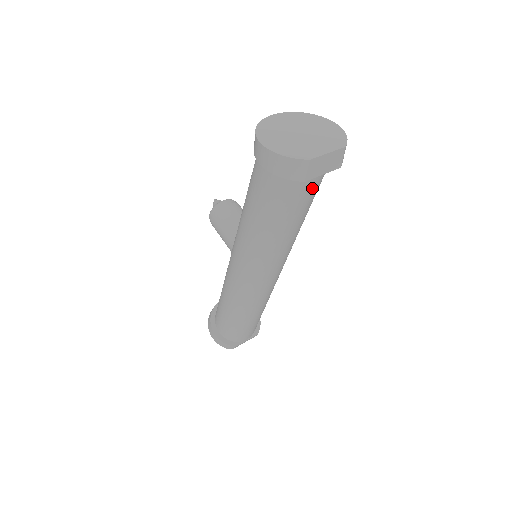
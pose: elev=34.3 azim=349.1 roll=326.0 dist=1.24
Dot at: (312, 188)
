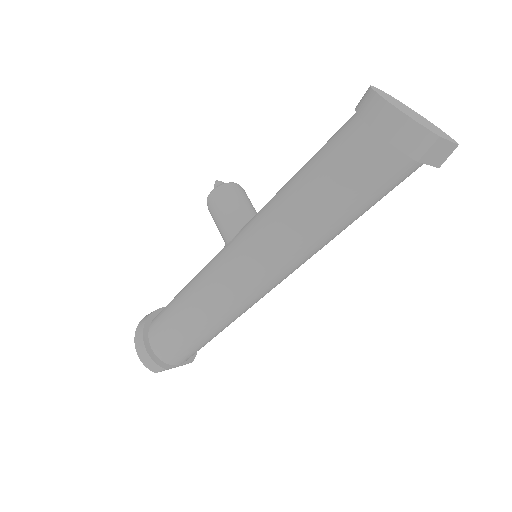
Dot at: (400, 180)
